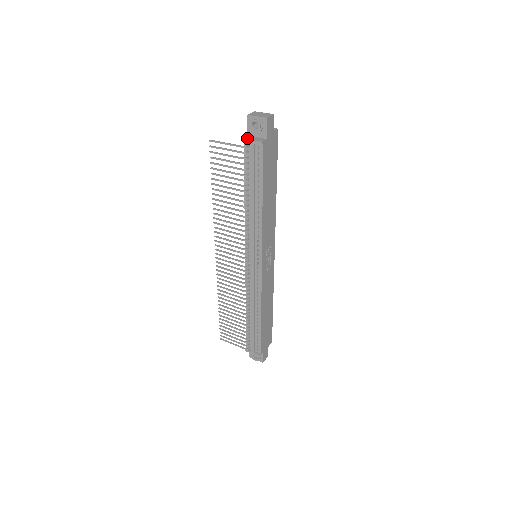
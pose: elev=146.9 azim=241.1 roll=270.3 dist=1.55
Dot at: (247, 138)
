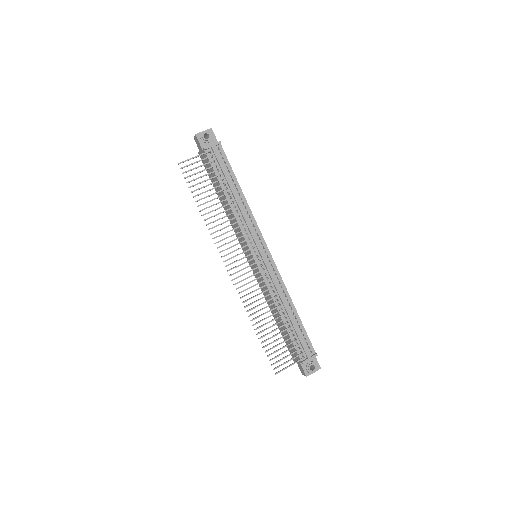
Dot at: (207, 146)
